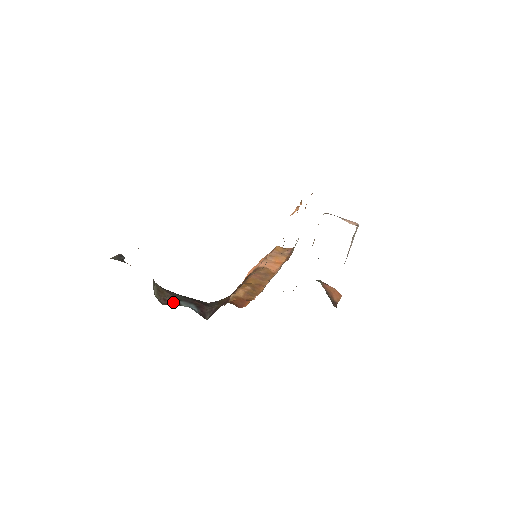
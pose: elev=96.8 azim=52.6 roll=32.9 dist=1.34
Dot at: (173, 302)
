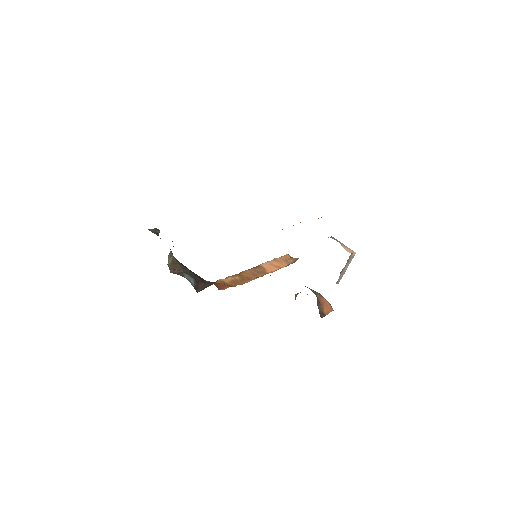
Dot at: (180, 273)
